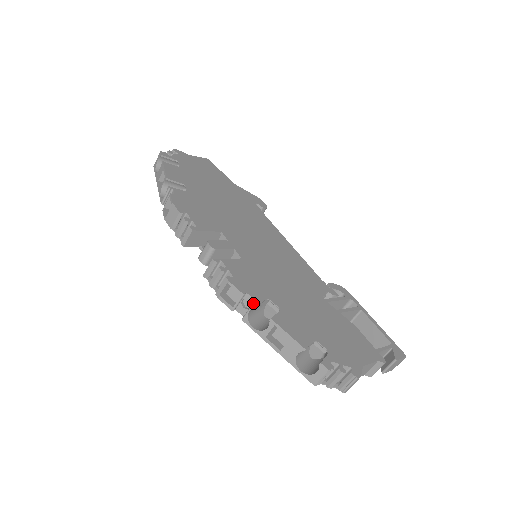
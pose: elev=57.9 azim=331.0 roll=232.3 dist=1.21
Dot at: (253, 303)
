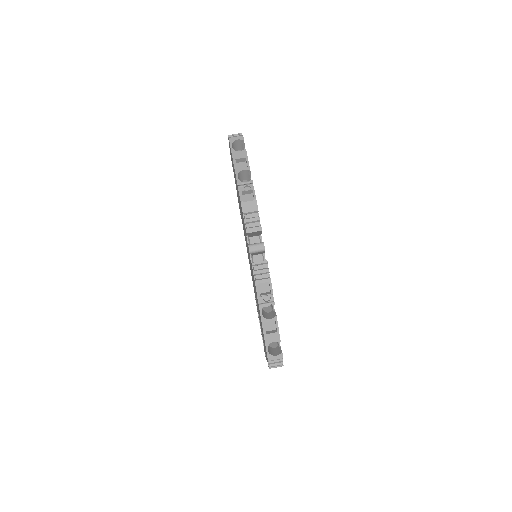
Dot at: (274, 302)
